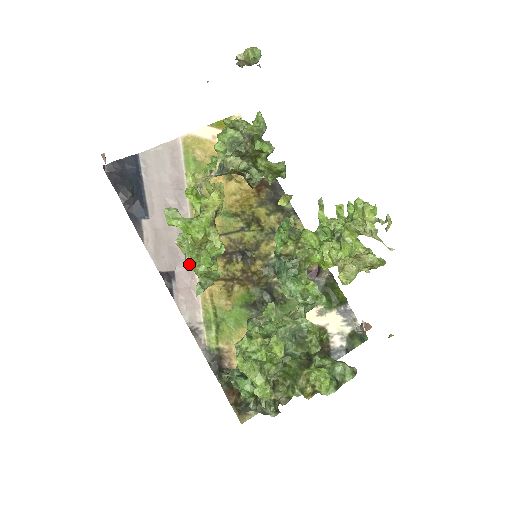
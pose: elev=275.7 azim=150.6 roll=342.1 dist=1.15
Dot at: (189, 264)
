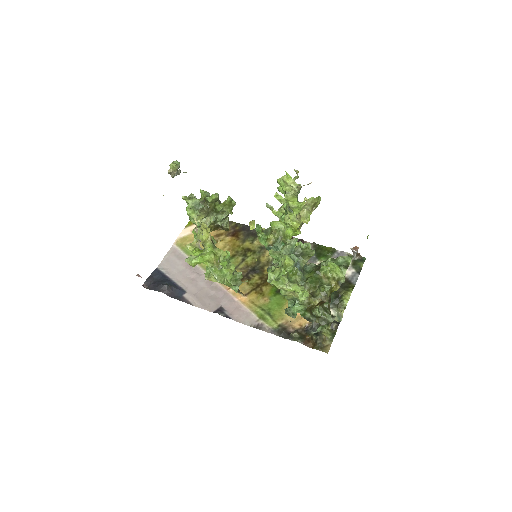
Dot at: (220, 280)
